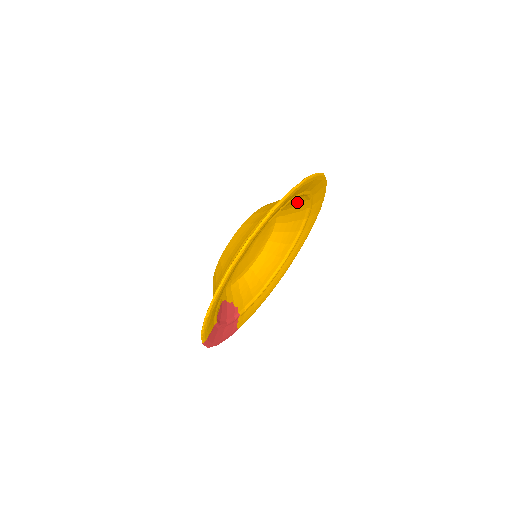
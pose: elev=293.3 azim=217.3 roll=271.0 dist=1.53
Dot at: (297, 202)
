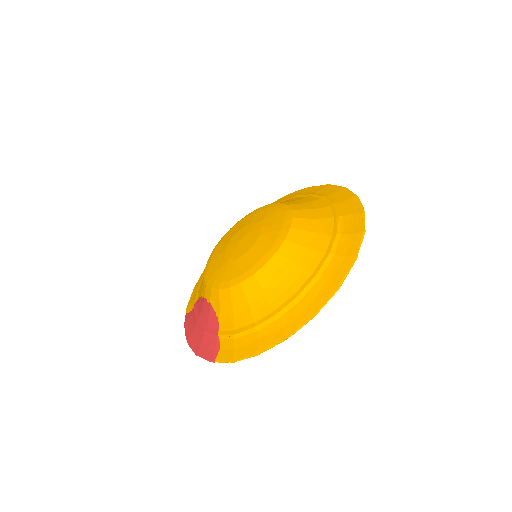
Dot at: occluded
